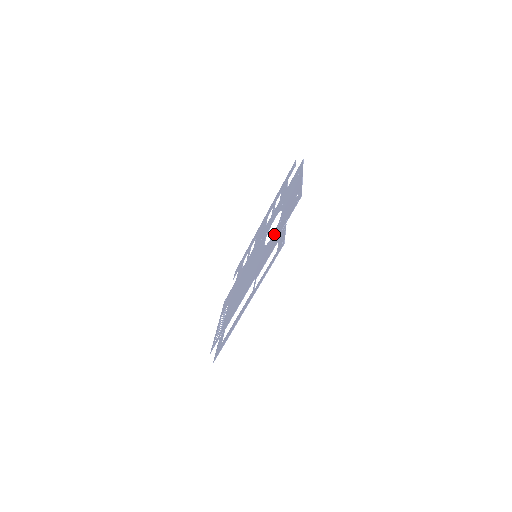
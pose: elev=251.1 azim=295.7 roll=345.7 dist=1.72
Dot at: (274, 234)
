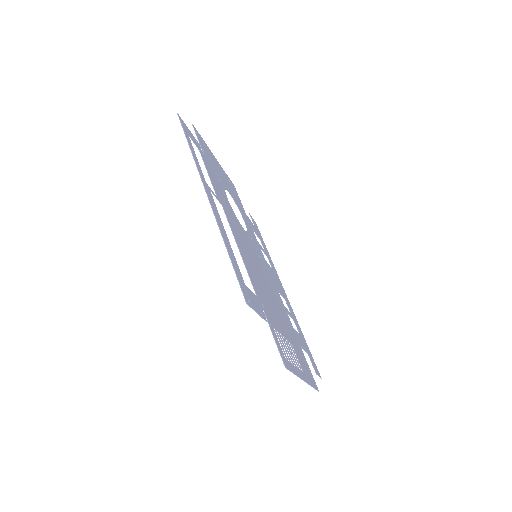
Dot at: occluded
